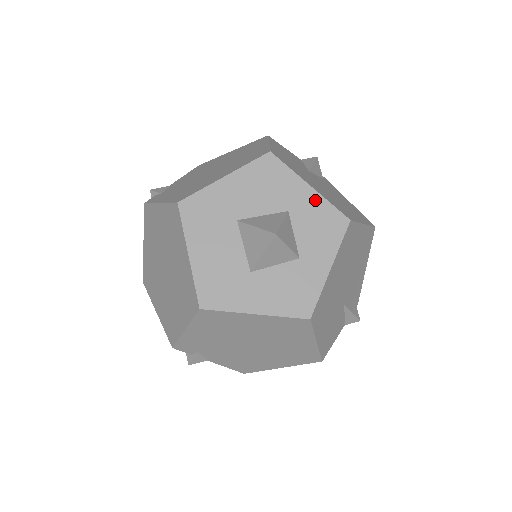
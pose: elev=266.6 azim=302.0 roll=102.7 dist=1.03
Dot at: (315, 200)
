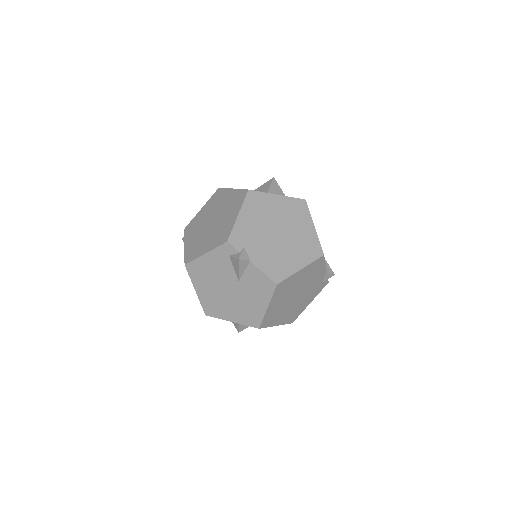
Dot at: occluded
